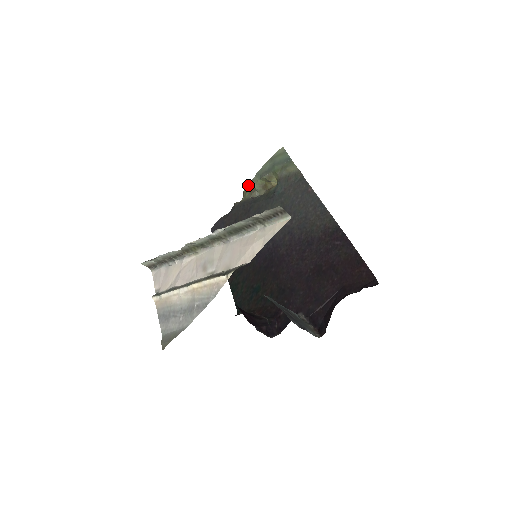
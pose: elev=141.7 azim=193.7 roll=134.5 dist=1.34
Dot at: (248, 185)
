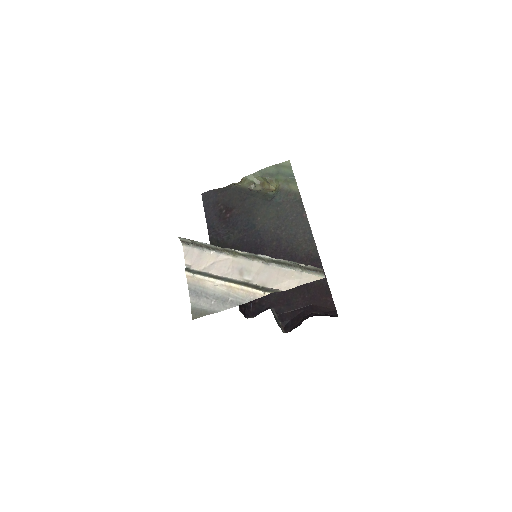
Dot at: (249, 175)
